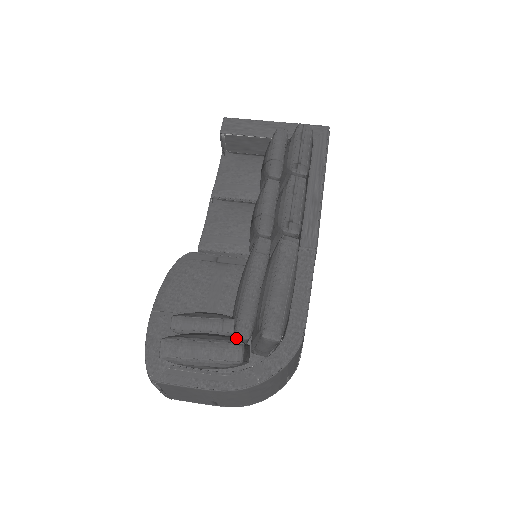
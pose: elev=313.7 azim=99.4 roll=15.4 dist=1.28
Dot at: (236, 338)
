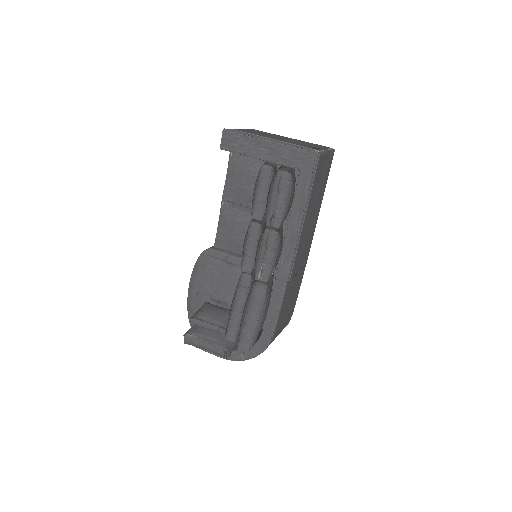
Dot at: (227, 339)
